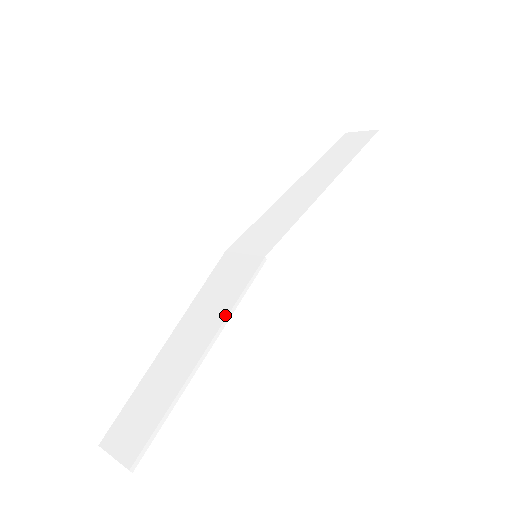
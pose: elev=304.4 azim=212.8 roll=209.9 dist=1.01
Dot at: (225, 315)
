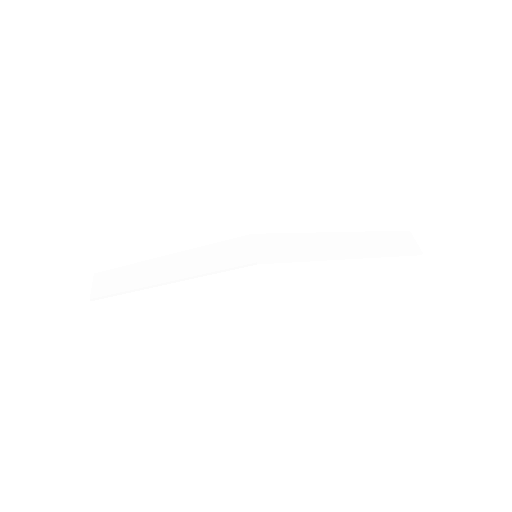
Dot at: (201, 273)
